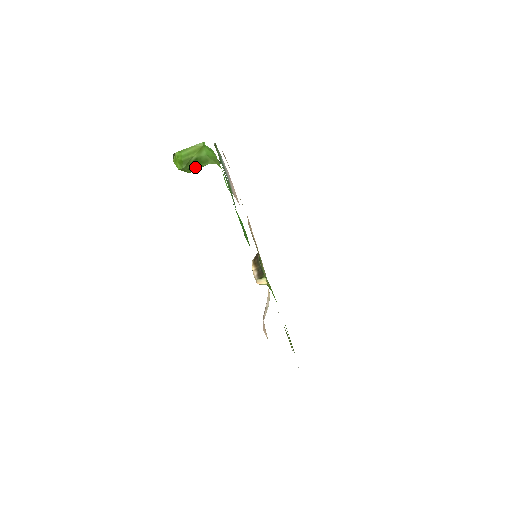
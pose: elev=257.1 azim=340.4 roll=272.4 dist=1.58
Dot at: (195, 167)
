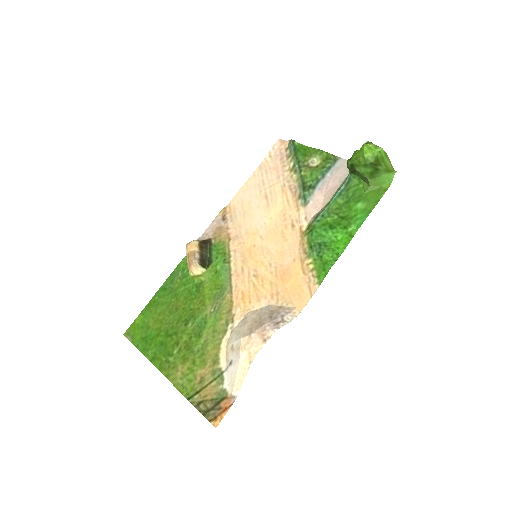
Dot at: (366, 169)
